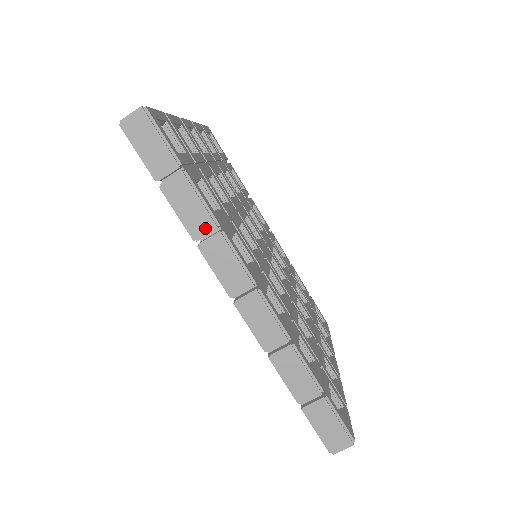
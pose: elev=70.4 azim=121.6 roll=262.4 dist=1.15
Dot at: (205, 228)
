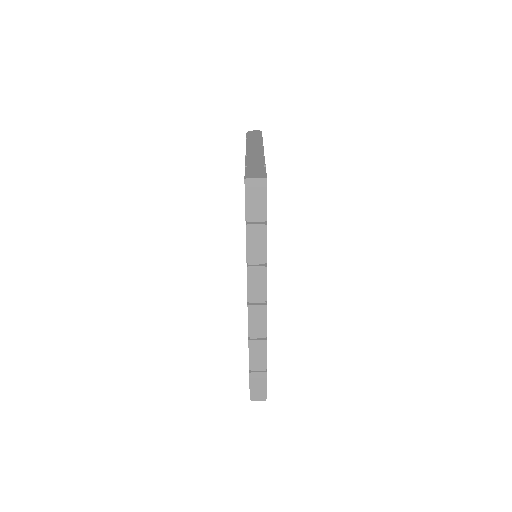
Dot at: (258, 260)
